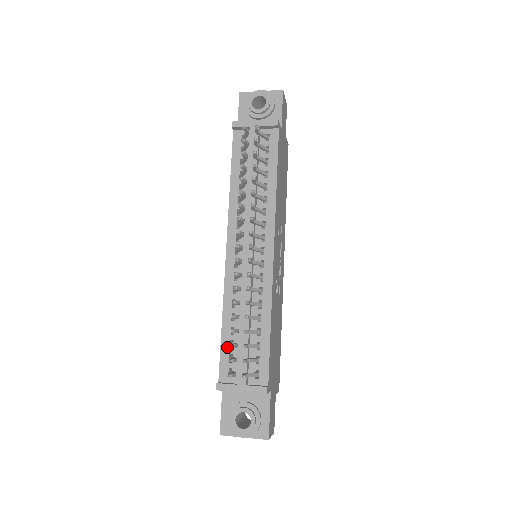
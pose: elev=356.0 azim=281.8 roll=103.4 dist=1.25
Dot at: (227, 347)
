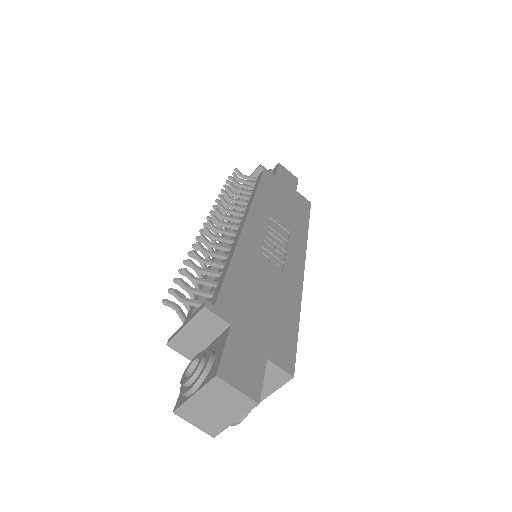
Dot at: occluded
